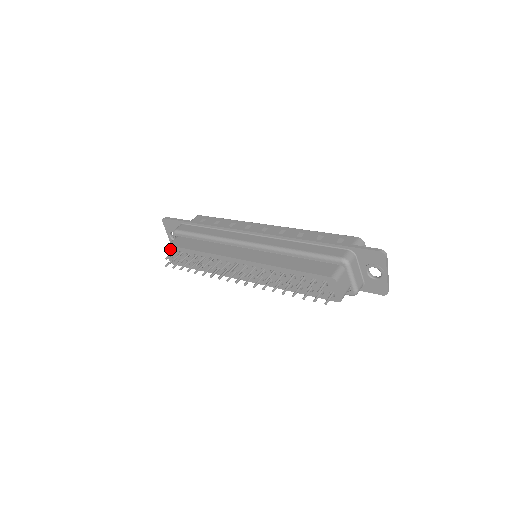
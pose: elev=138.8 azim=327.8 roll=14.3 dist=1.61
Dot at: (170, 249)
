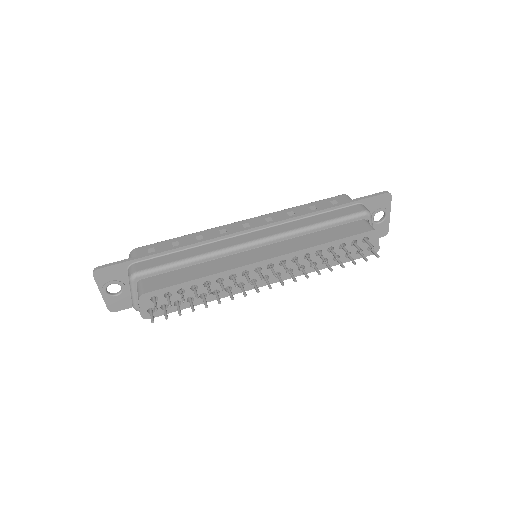
Dot at: (147, 298)
